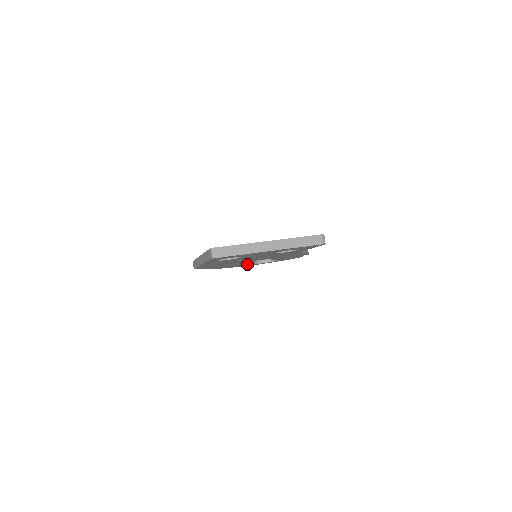
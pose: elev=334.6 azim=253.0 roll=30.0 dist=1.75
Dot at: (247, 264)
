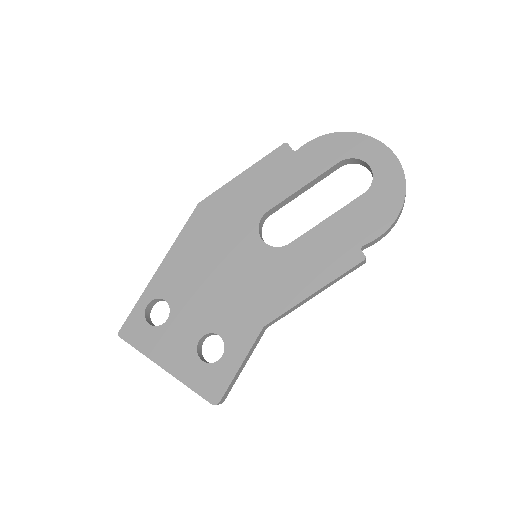
Dot at: occluded
